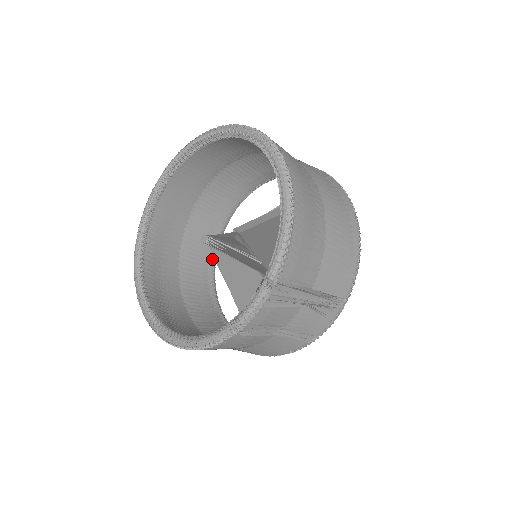
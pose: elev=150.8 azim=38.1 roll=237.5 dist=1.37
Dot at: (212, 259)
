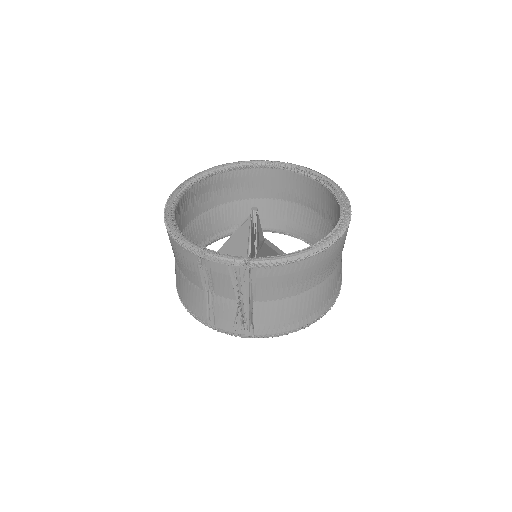
Dot at: (234, 231)
